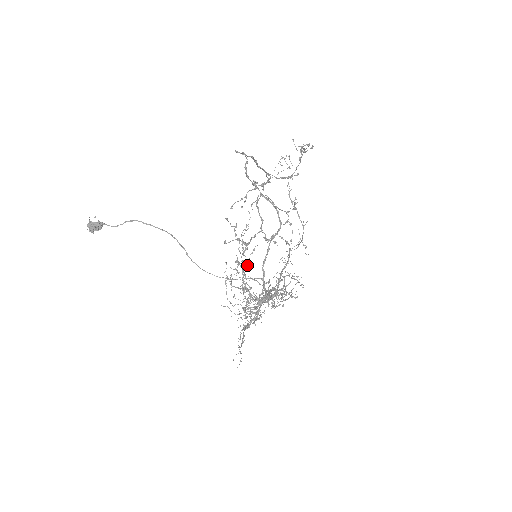
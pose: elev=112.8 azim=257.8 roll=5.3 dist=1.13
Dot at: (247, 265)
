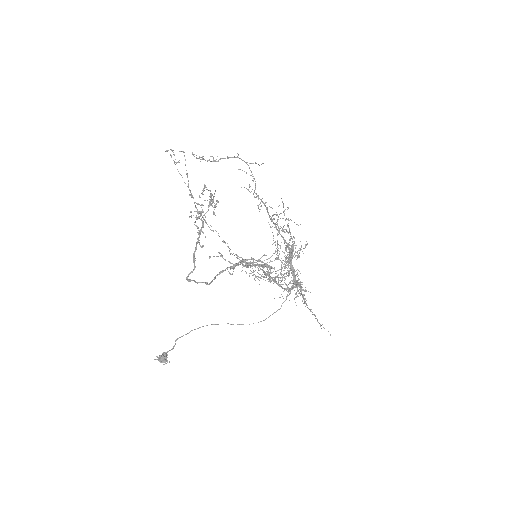
Dot at: occluded
